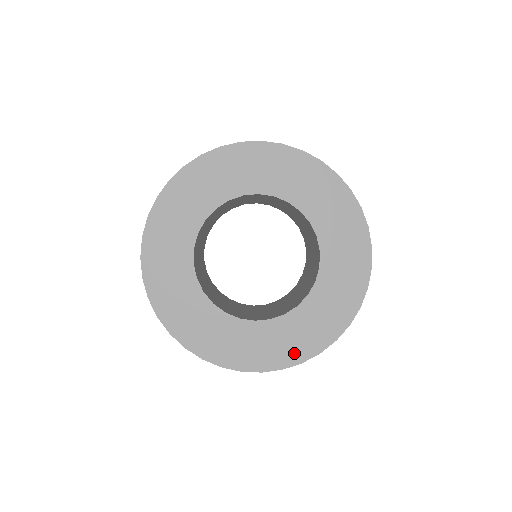
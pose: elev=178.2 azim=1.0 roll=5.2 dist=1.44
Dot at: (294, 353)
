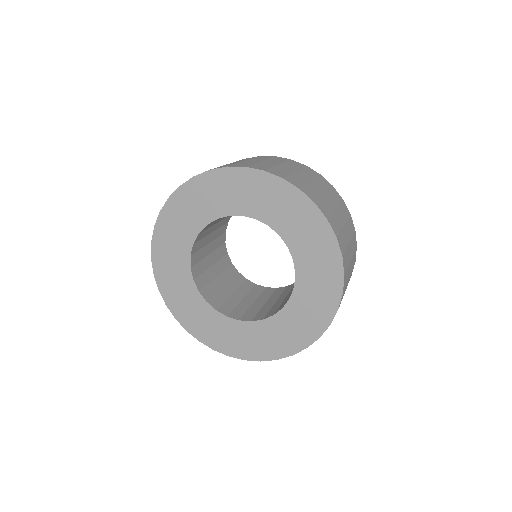
Dot at: (270, 351)
